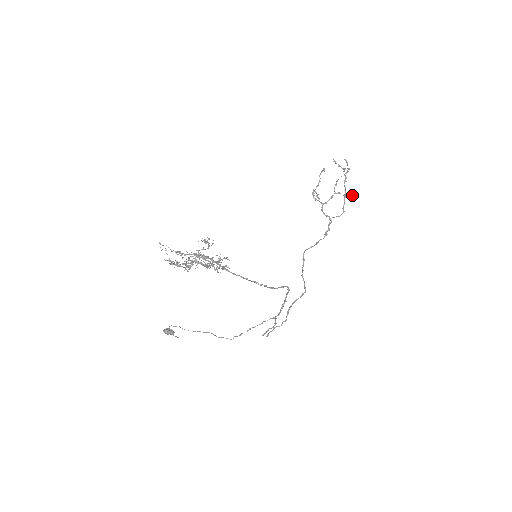
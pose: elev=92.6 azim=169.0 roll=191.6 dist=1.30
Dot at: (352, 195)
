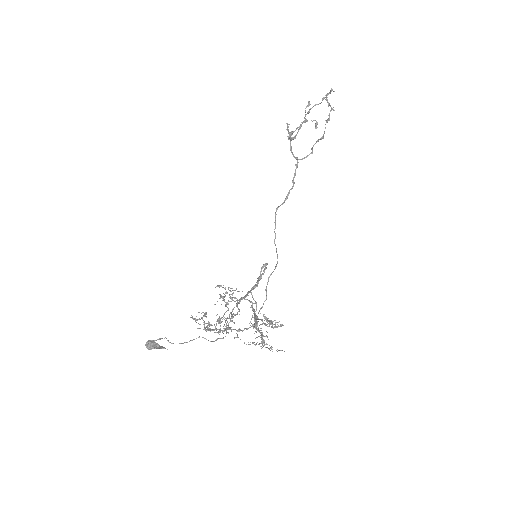
Dot at: occluded
